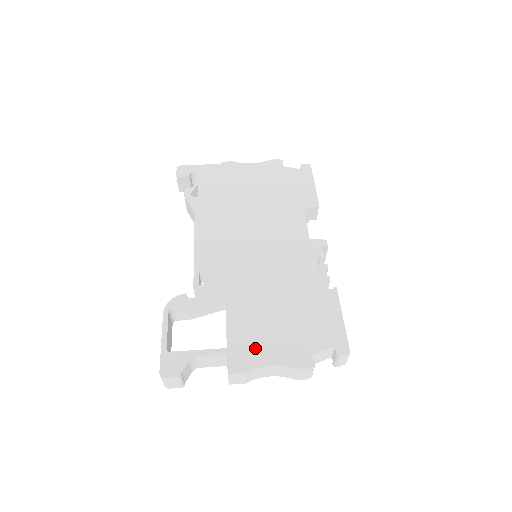
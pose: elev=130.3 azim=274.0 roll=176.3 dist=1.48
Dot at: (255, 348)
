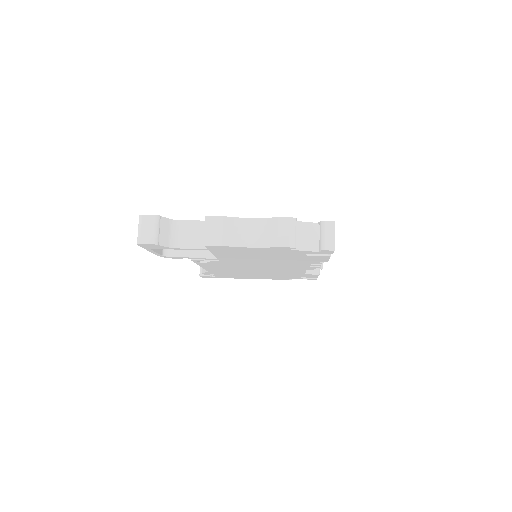
Dot at: occluded
